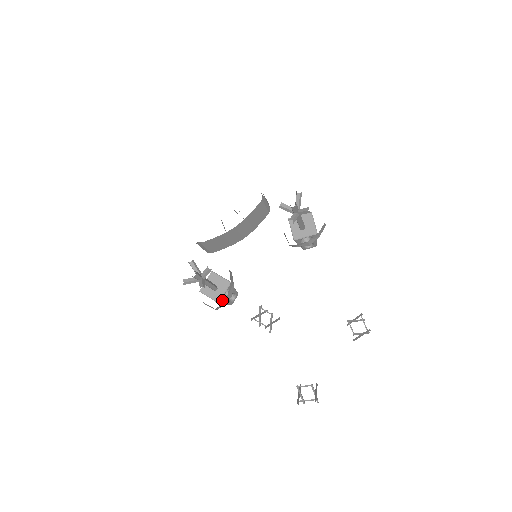
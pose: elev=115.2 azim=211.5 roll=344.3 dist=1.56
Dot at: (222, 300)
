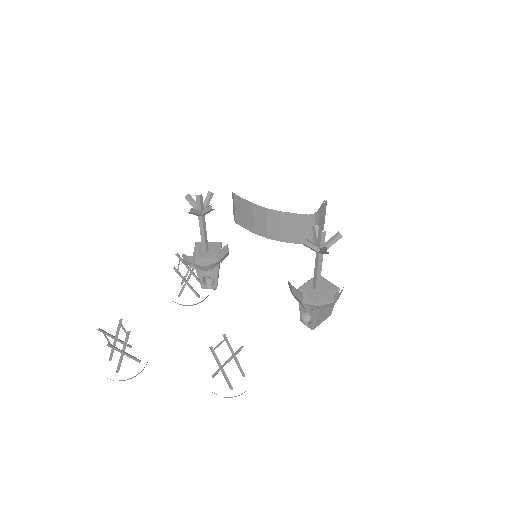
Dot at: occluded
